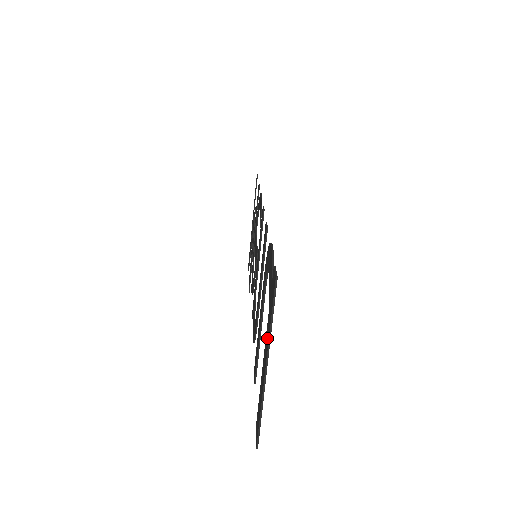
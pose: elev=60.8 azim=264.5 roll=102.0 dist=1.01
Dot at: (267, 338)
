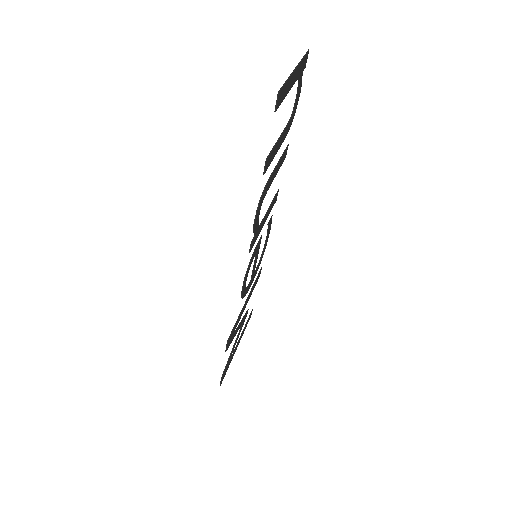
Dot at: (297, 71)
